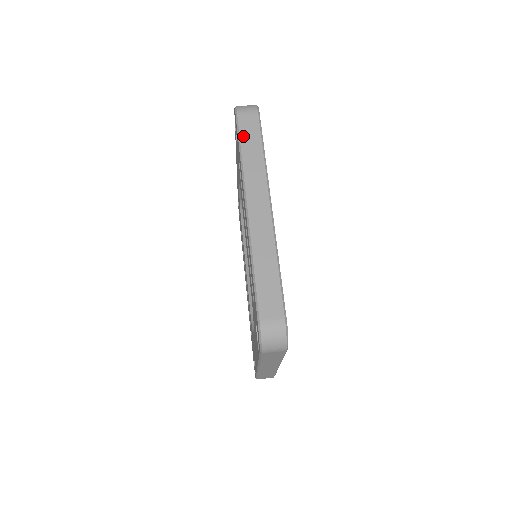
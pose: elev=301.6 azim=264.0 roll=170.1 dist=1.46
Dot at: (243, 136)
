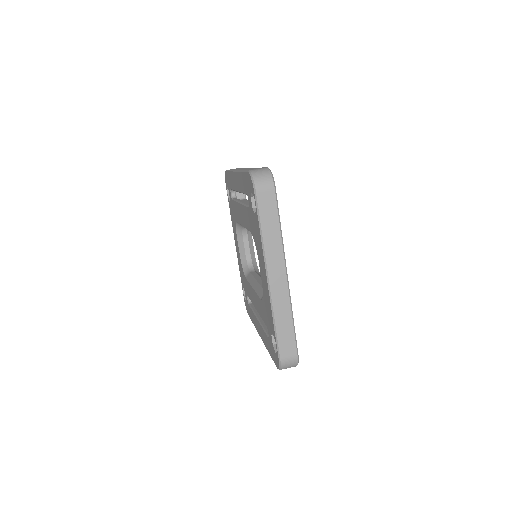
Dot at: occluded
